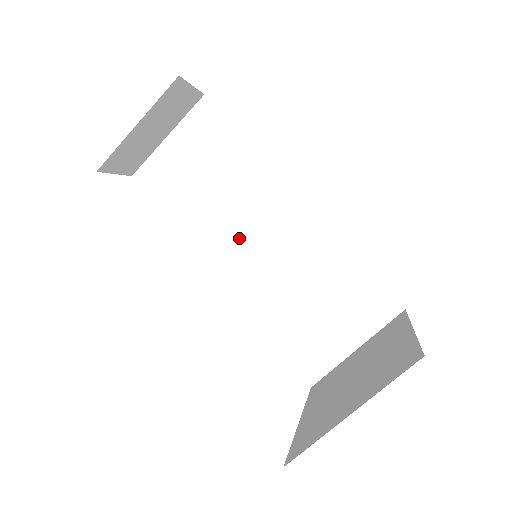
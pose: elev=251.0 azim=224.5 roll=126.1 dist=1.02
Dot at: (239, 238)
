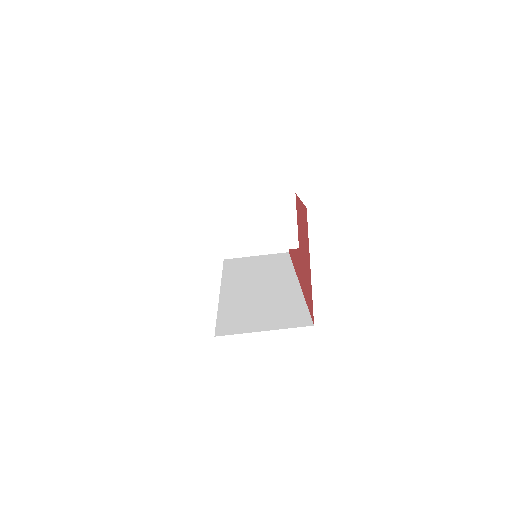
Dot at: (250, 284)
